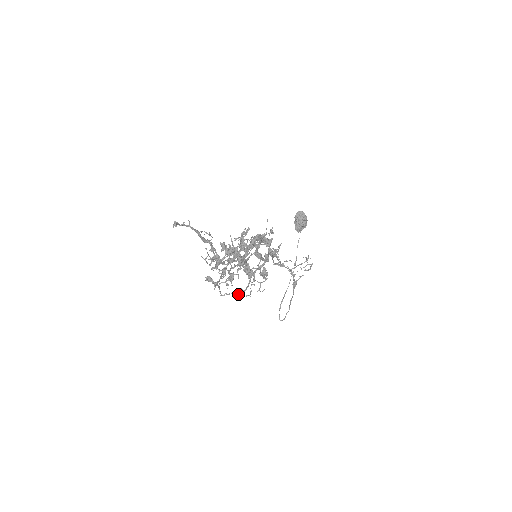
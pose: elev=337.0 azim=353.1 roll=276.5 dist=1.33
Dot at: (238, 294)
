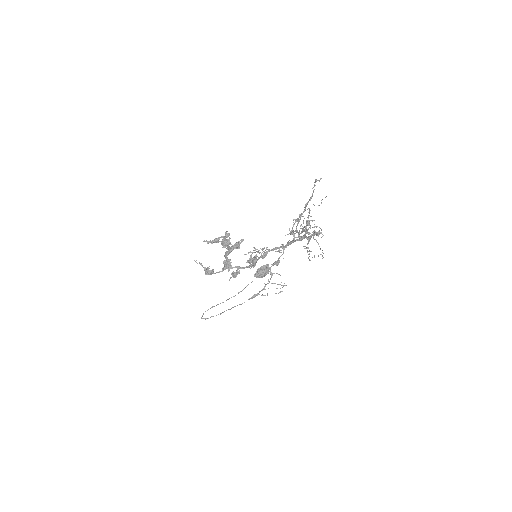
Dot at: (208, 271)
